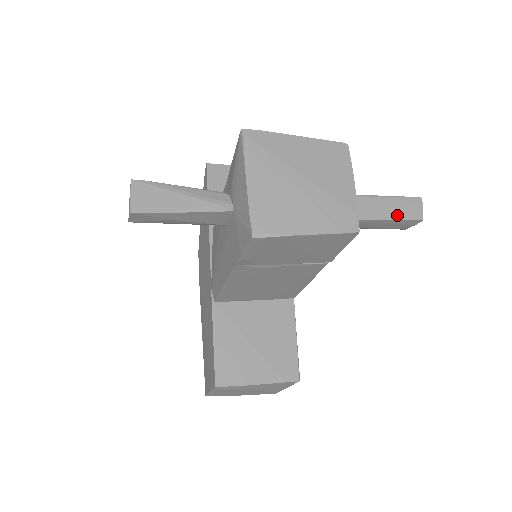
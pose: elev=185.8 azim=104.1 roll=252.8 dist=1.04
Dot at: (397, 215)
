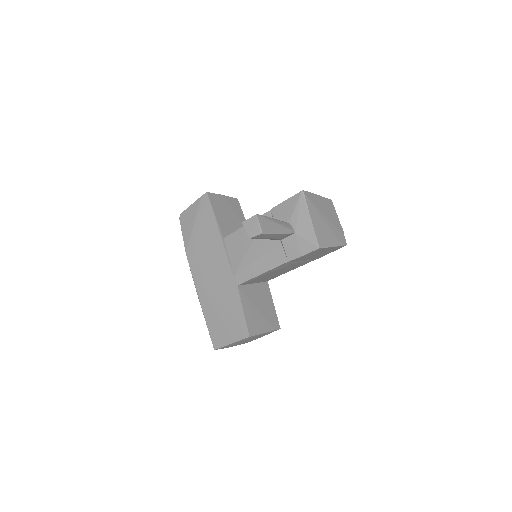
Dot at: occluded
